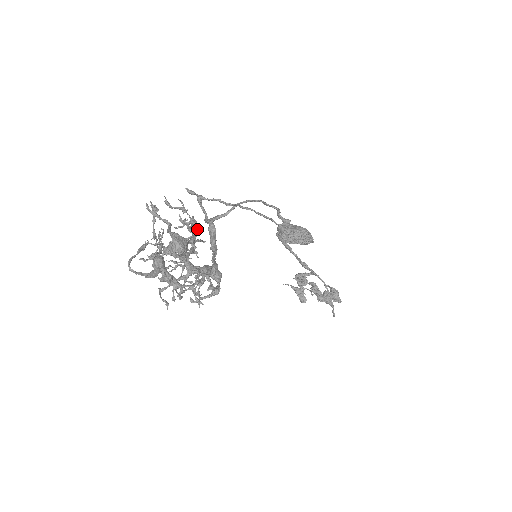
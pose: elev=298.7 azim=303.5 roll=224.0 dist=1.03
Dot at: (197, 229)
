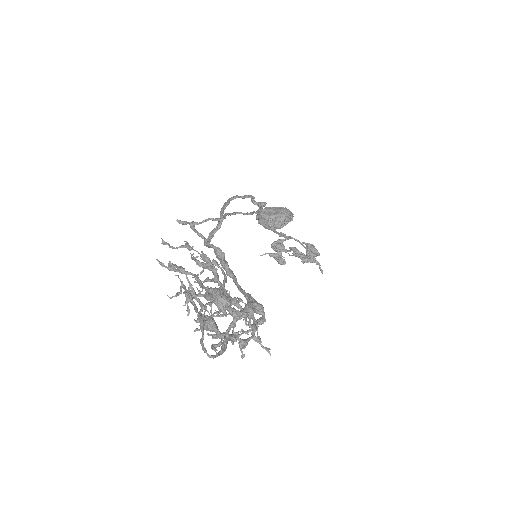
Dot at: (222, 270)
